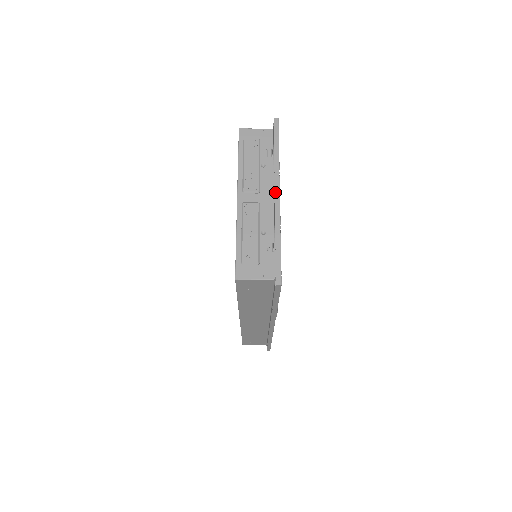
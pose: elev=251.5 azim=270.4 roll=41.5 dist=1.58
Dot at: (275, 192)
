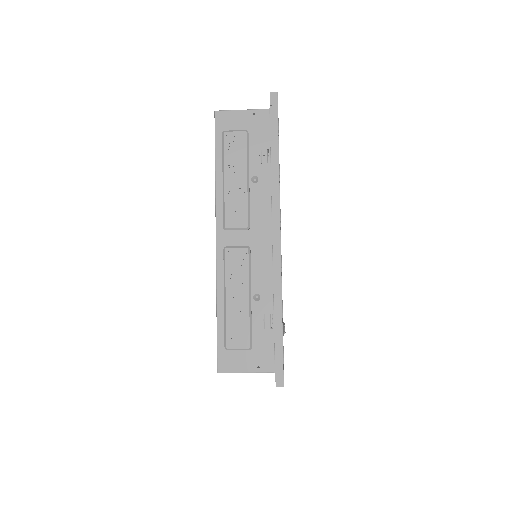
Dot at: (273, 232)
